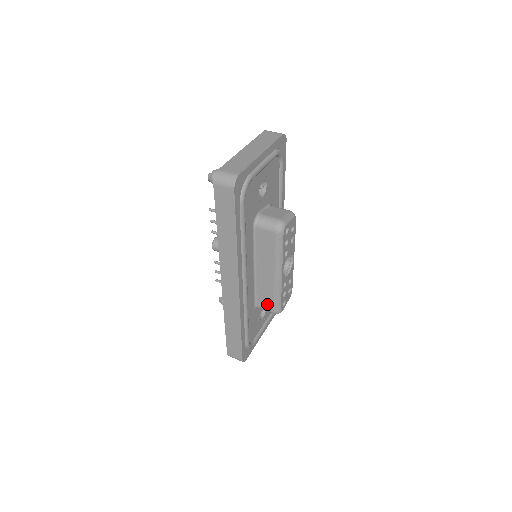
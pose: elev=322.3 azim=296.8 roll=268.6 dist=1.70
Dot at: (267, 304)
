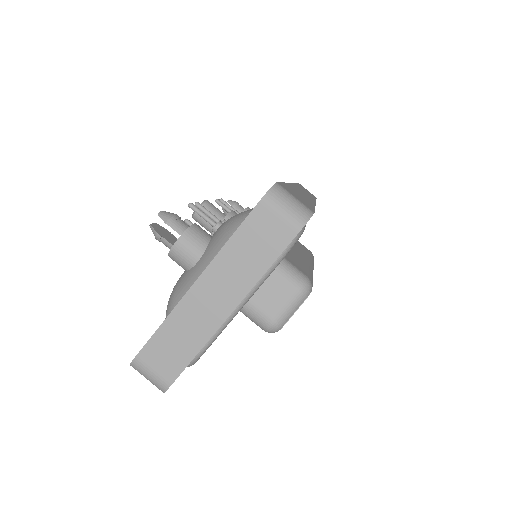
Dot at: occluded
